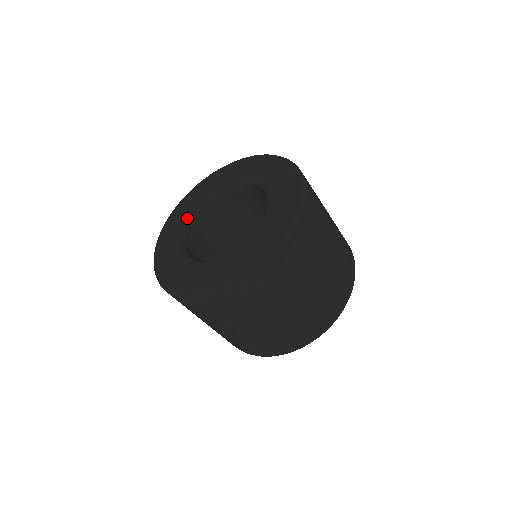
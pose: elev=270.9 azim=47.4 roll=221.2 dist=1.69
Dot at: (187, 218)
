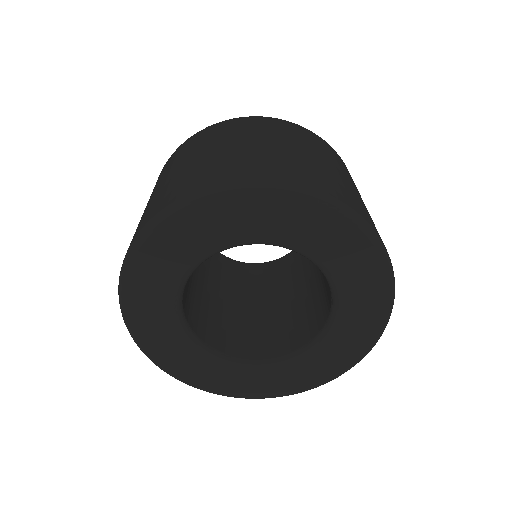
Dot at: (214, 251)
